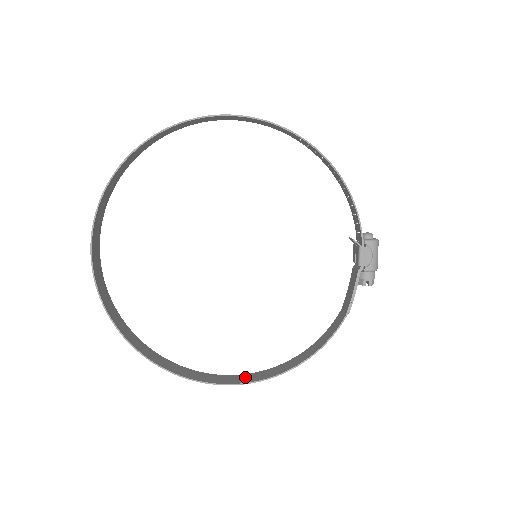
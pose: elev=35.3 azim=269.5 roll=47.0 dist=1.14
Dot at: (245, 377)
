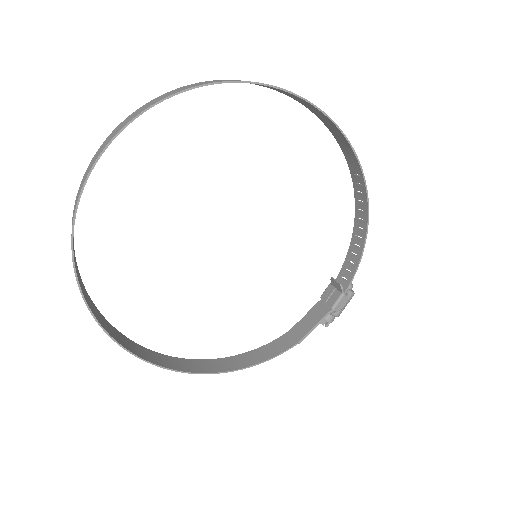
Dot at: (173, 361)
